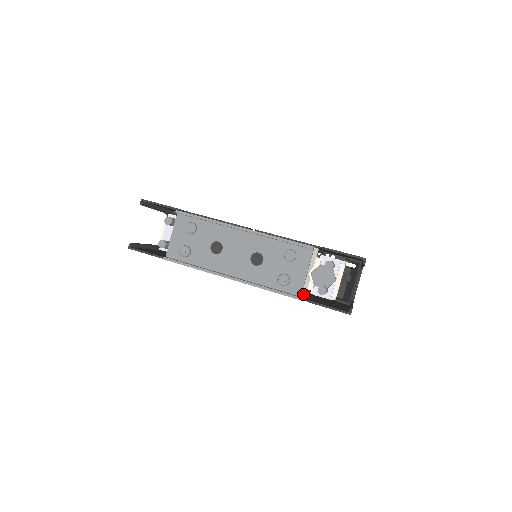
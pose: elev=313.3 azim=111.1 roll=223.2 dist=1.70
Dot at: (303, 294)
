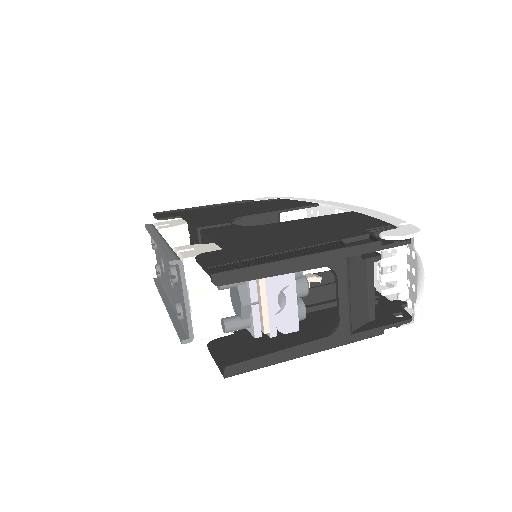
Dot at: (217, 329)
